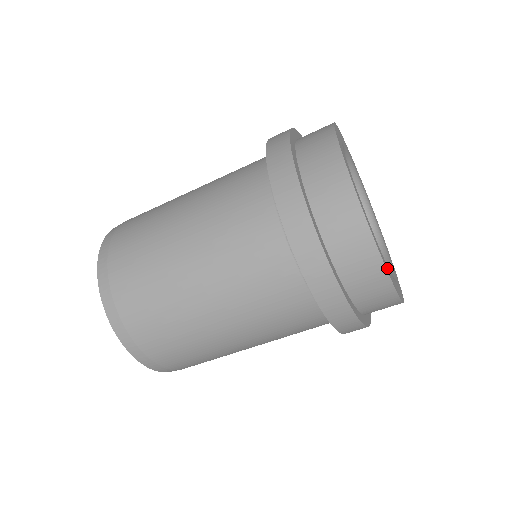
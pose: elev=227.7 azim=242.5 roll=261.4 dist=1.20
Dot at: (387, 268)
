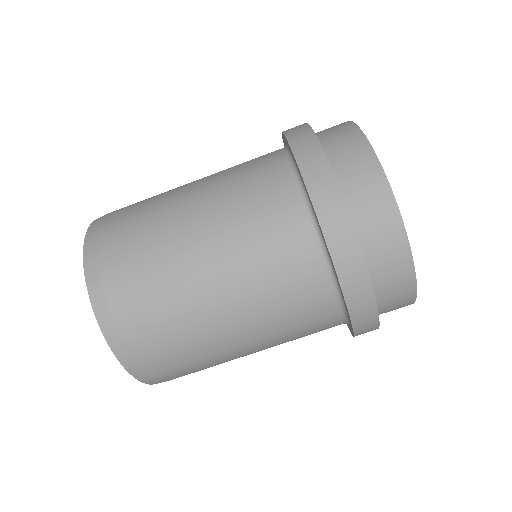
Dot at: occluded
